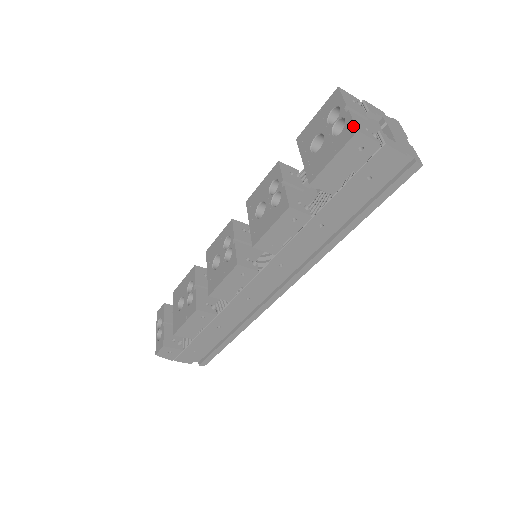
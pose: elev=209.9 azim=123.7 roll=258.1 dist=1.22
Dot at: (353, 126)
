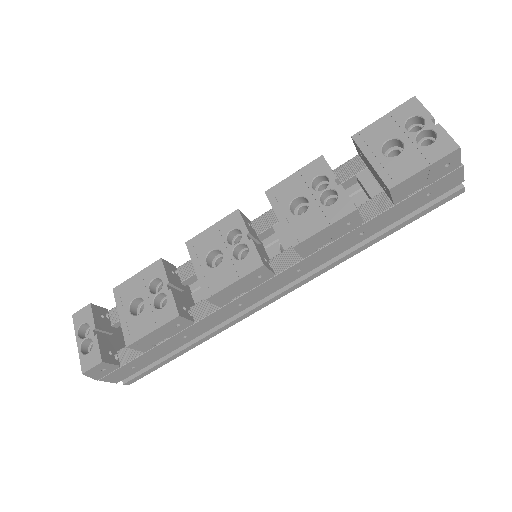
Dot at: (452, 141)
